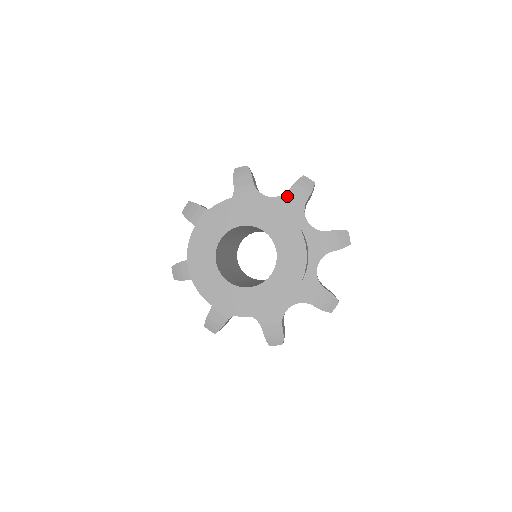
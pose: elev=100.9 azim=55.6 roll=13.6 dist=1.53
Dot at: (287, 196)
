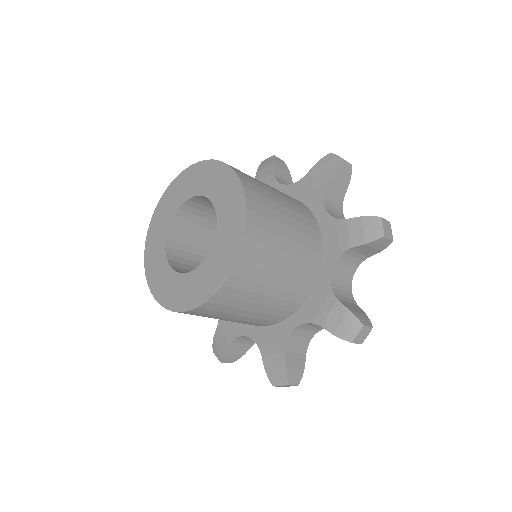
Dot at: (305, 180)
